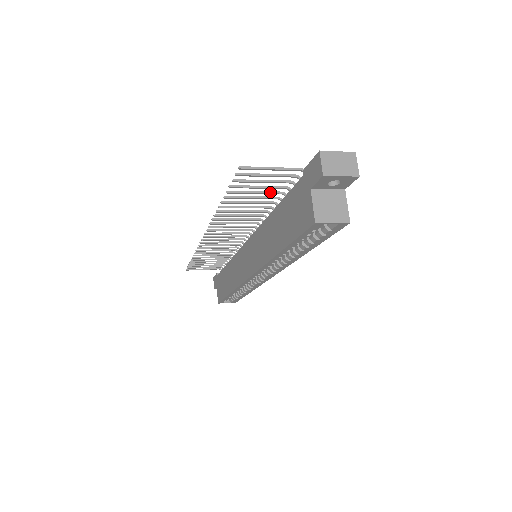
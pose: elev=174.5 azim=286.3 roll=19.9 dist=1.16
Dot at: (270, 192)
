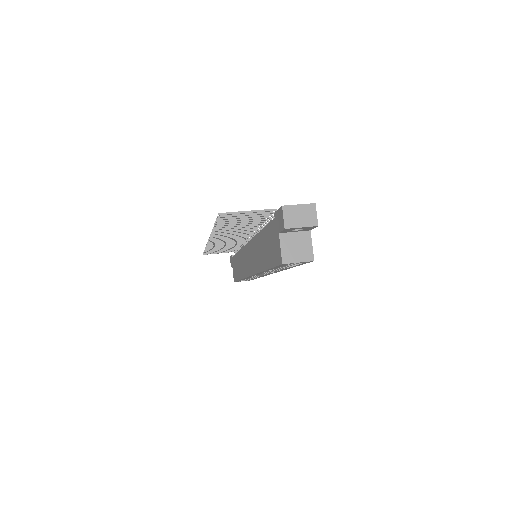
Dot at: (254, 220)
